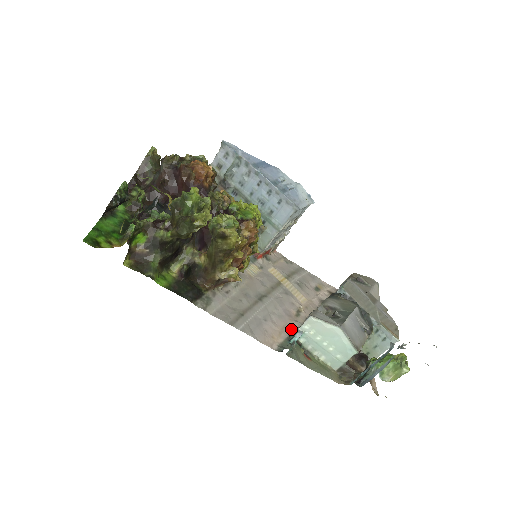
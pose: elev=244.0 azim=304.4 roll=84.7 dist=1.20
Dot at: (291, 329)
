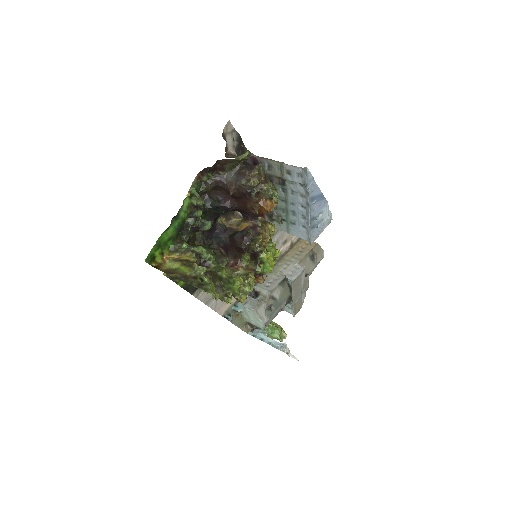
Dot at: occluded
